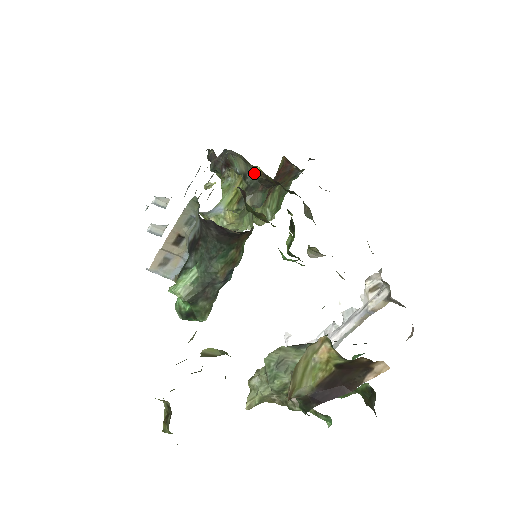
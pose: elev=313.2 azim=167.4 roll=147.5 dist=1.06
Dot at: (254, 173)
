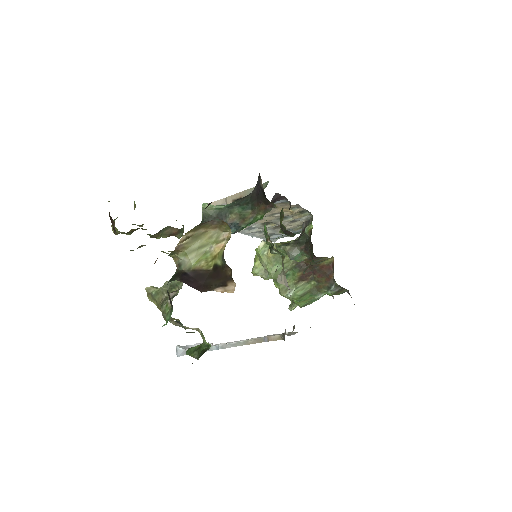
Dot at: (308, 228)
